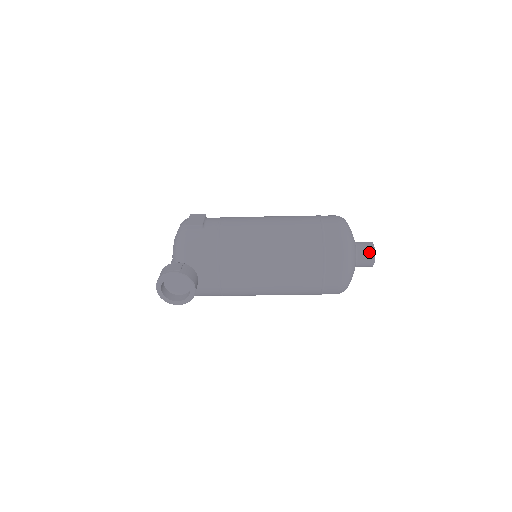
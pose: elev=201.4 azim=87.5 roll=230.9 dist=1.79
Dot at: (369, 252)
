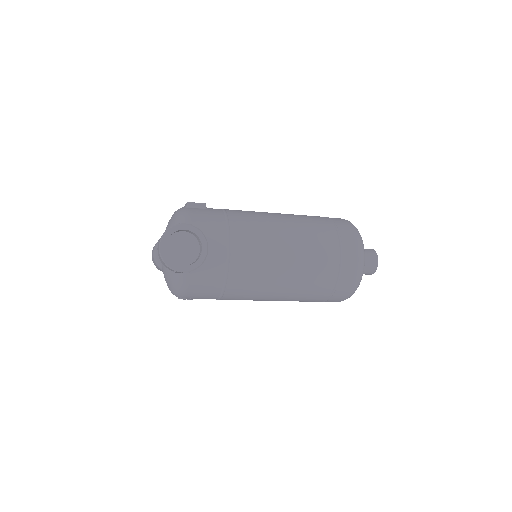
Dot at: (372, 253)
